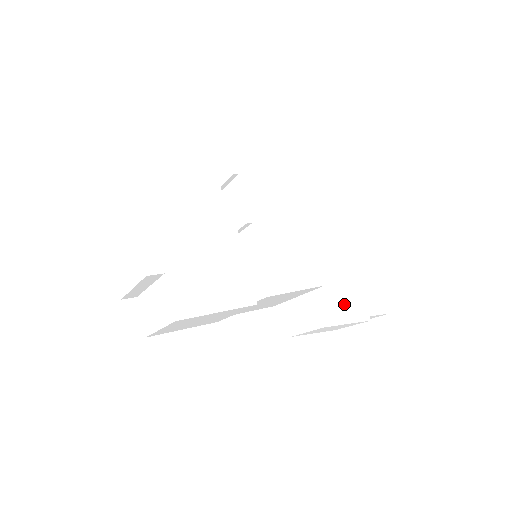
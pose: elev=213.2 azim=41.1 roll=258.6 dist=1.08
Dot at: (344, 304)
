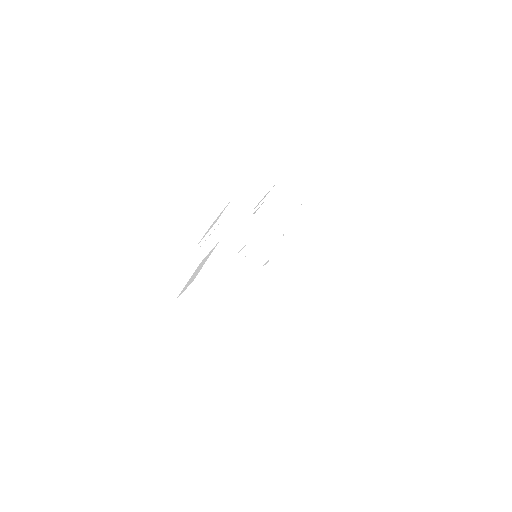
Dot at: (311, 243)
